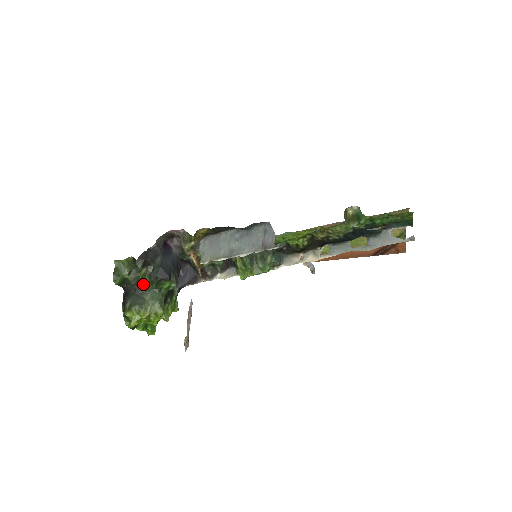
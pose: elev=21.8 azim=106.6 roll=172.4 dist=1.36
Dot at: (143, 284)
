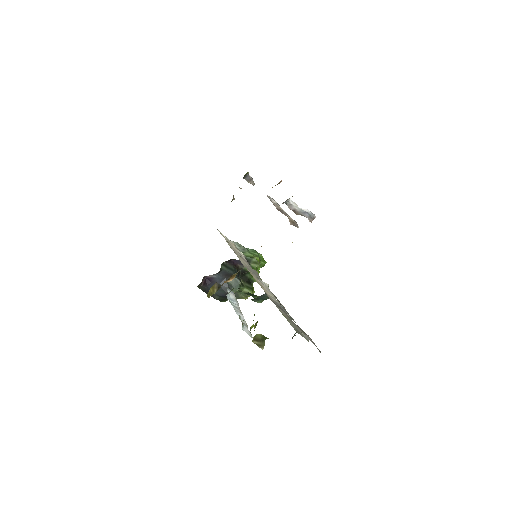
Dot at: occluded
